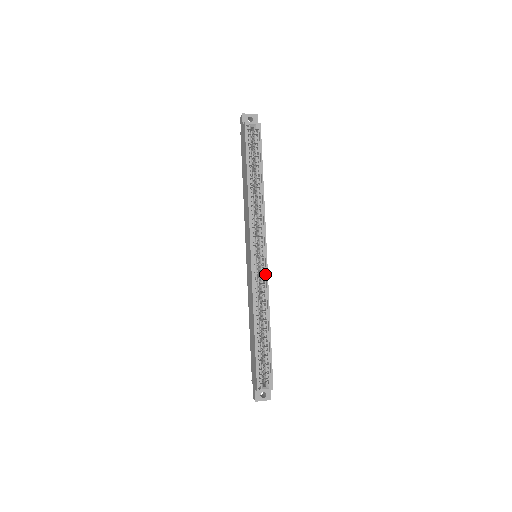
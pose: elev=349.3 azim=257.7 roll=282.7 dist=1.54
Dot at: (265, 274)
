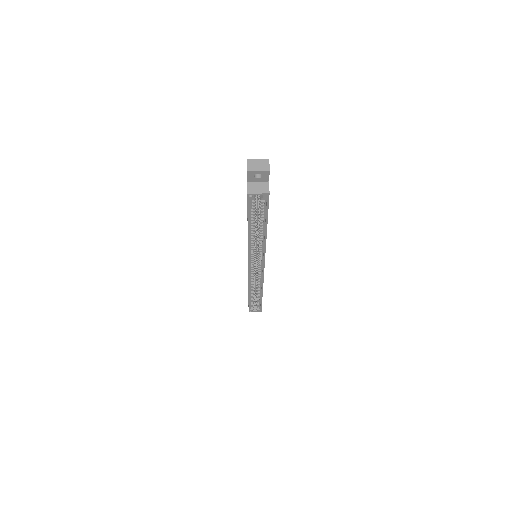
Dot at: (261, 274)
